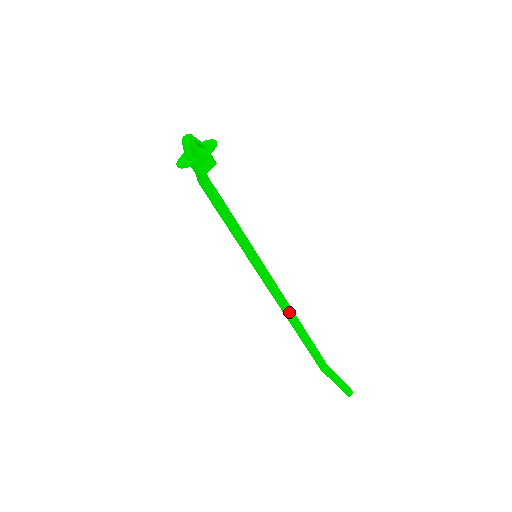
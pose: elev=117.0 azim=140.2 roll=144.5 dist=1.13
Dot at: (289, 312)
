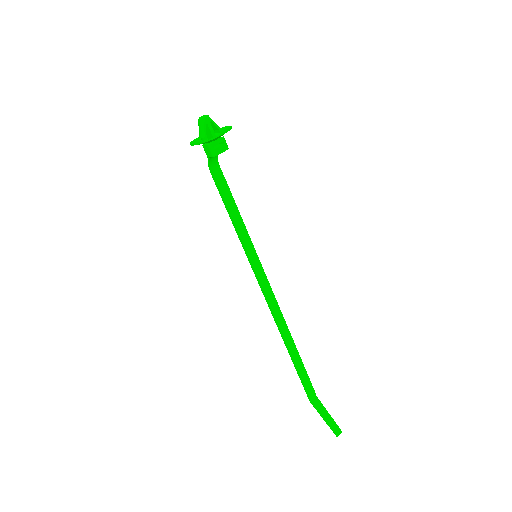
Dot at: (283, 327)
